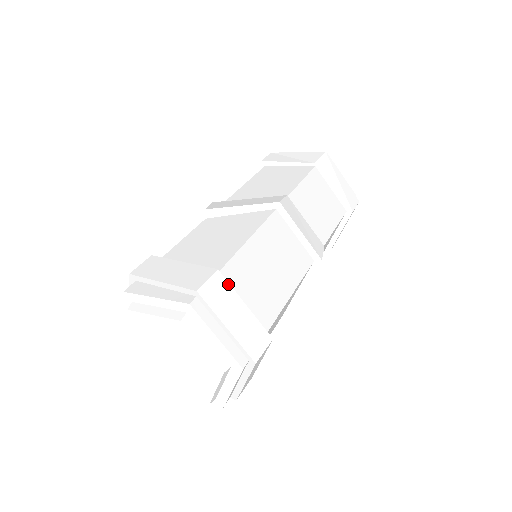
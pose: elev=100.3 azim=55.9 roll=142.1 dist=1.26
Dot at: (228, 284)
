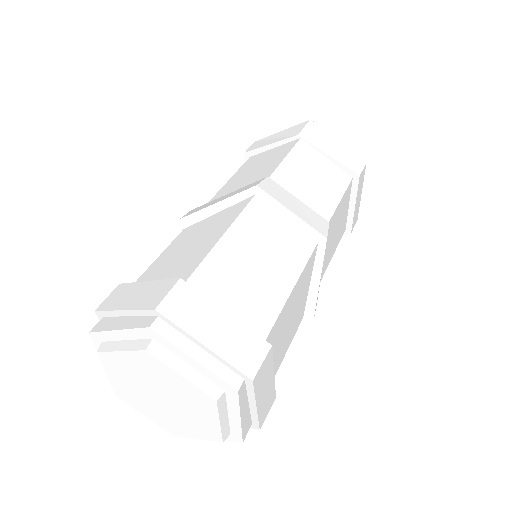
Dot at: (197, 292)
